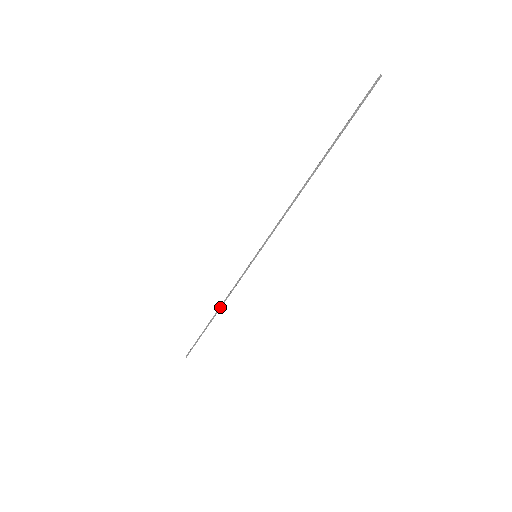
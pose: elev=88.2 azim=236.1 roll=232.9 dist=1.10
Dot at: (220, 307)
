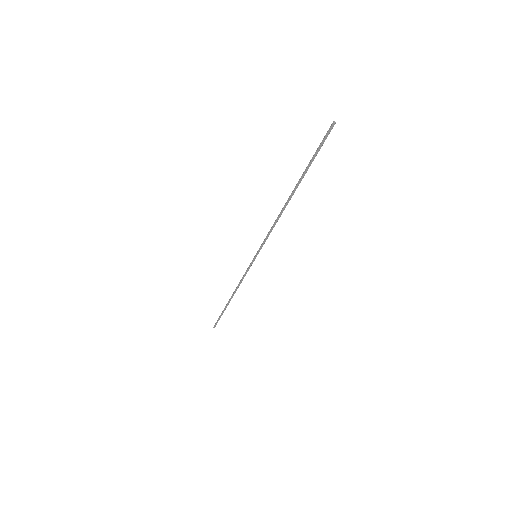
Dot at: (234, 292)
